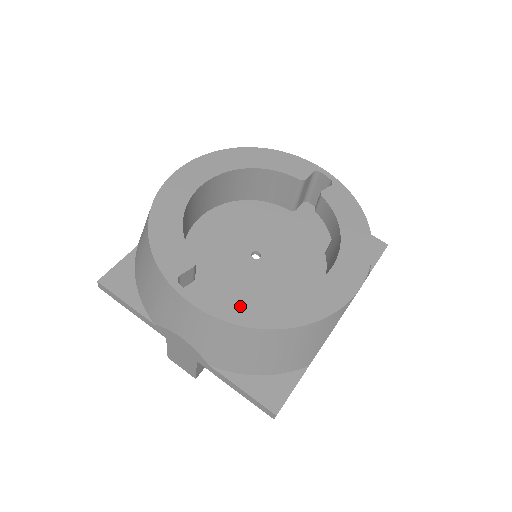
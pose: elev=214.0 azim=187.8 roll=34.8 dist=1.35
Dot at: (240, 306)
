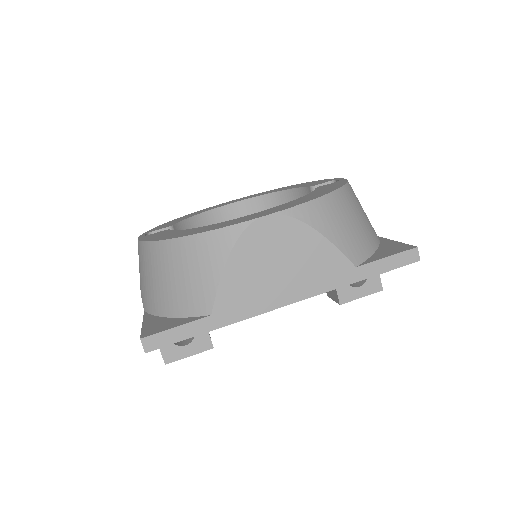
Dot at: (161, 235)
